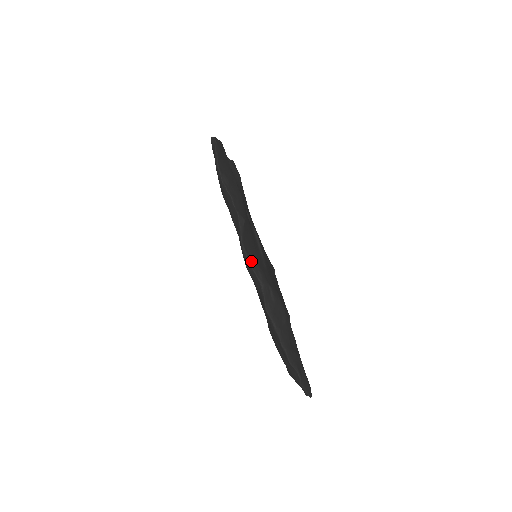
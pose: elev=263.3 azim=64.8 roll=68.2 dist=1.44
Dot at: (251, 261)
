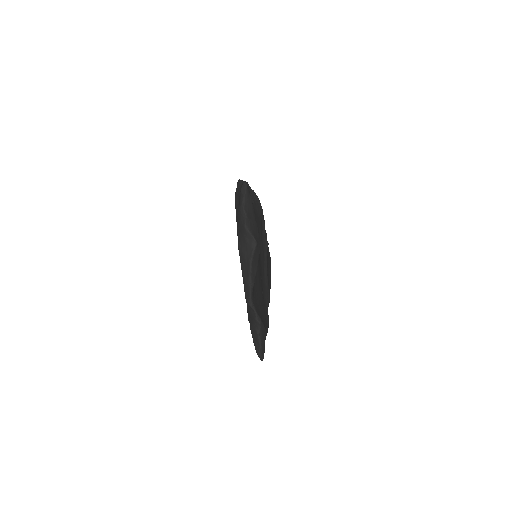
Dot at: occluded
